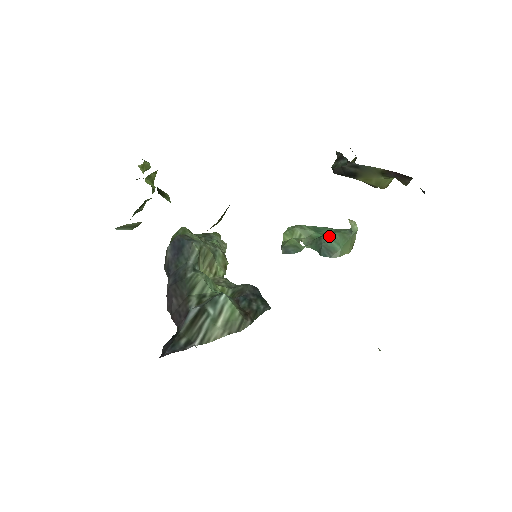
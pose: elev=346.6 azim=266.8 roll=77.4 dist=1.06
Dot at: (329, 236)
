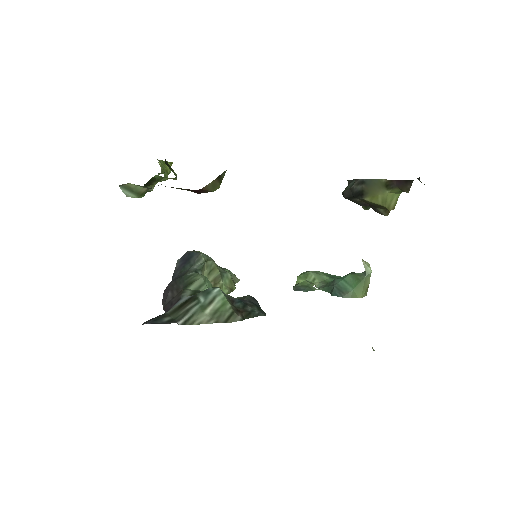
Dot at: (342, 278)
